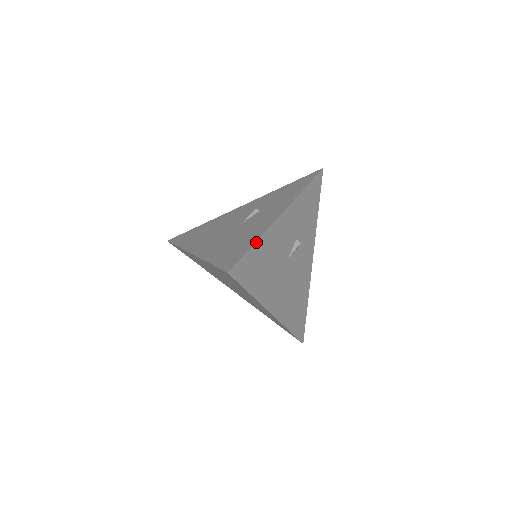
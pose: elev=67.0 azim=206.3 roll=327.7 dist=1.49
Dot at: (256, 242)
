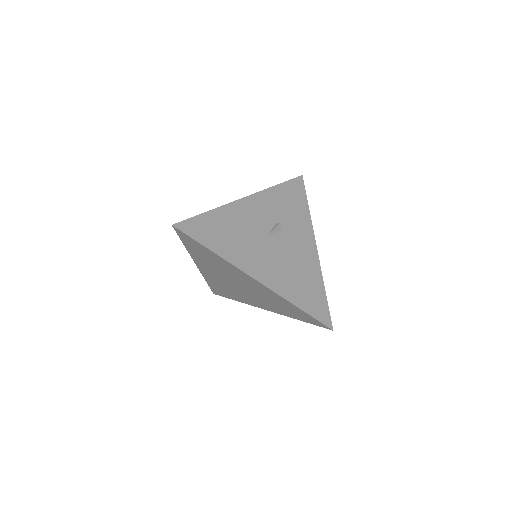
Dot at: (209, 211)
